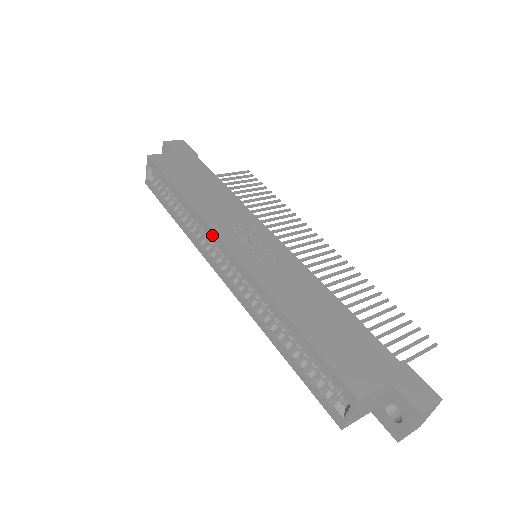
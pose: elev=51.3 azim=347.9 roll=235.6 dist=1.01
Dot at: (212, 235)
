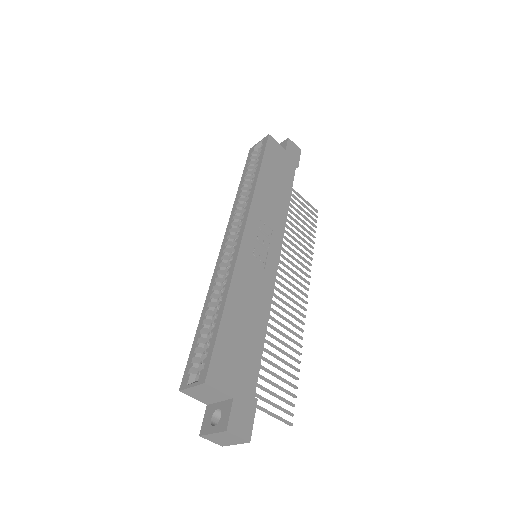
Dot at: (246, 215)
